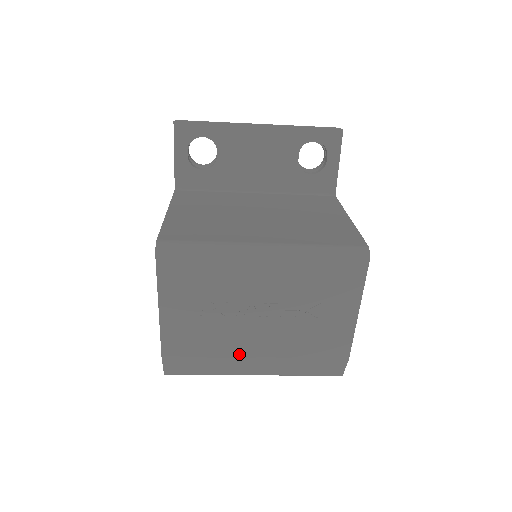
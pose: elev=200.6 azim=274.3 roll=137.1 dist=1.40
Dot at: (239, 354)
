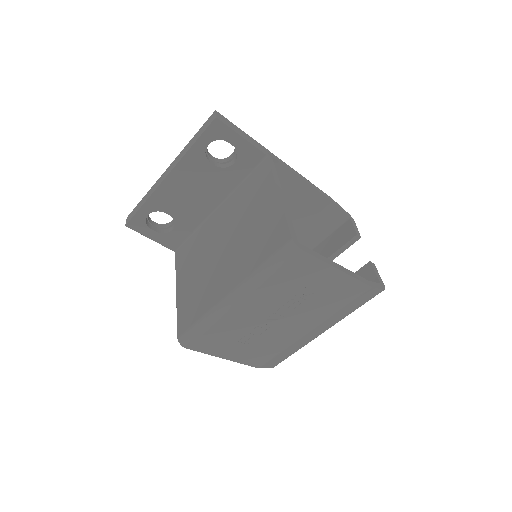
Dot at: (297, 338)
